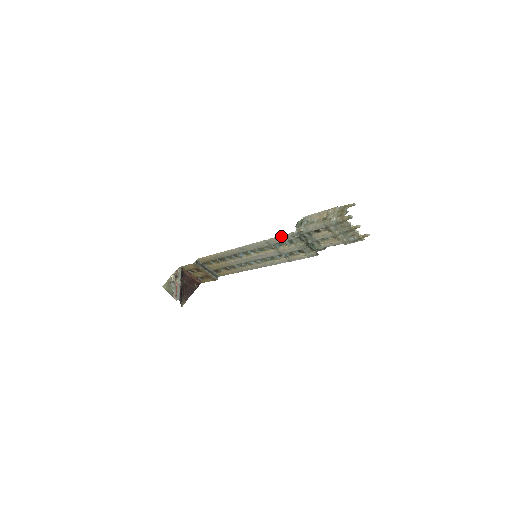
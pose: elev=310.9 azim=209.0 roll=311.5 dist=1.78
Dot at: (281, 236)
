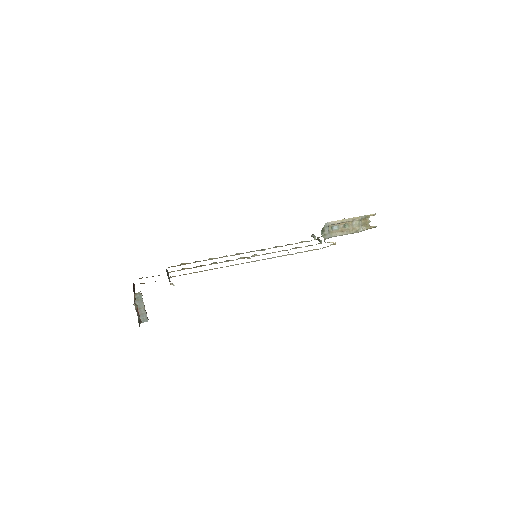
Dot at: occluded
